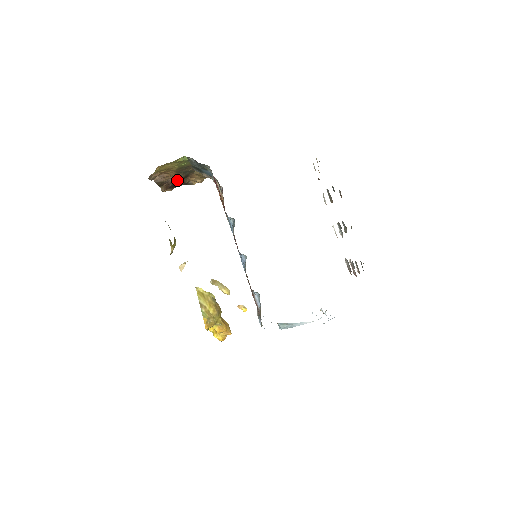
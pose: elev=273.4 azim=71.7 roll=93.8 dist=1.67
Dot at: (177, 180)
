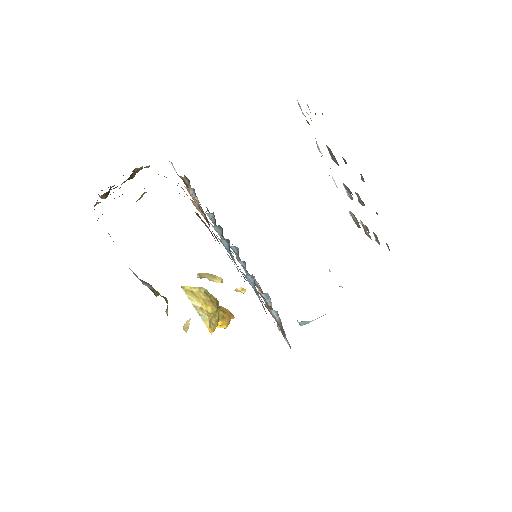
Dot at: (121, 184)
